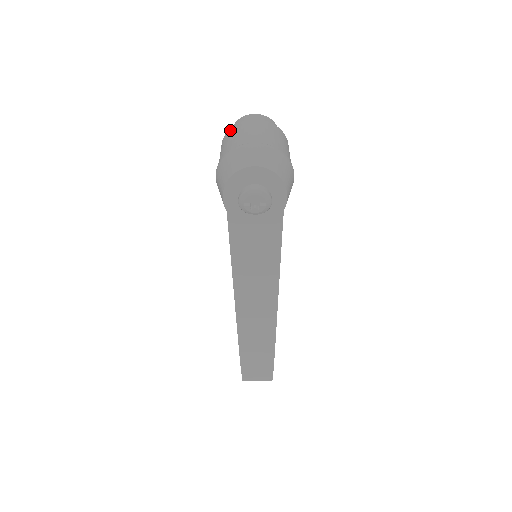
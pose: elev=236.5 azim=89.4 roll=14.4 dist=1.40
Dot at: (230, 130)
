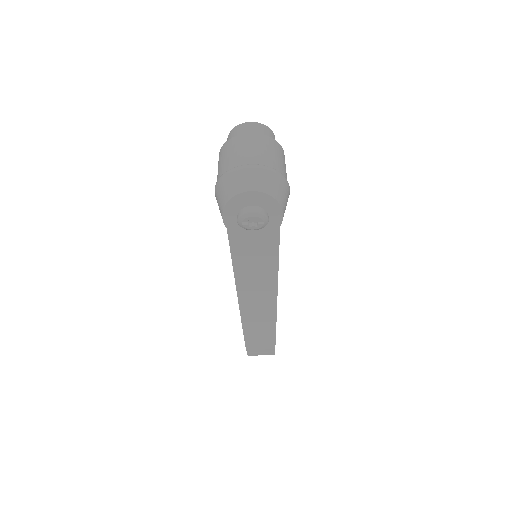
Dot at: (227, 144)
